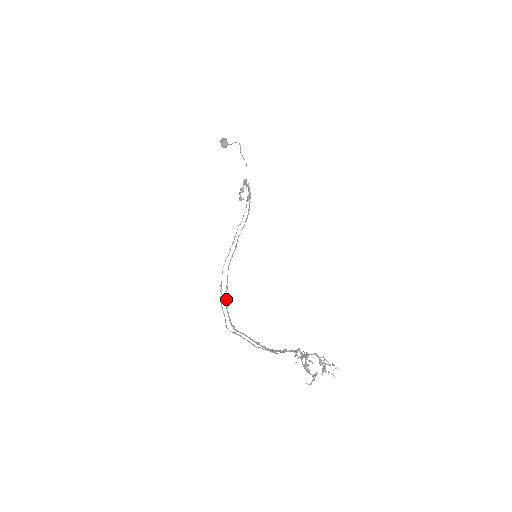
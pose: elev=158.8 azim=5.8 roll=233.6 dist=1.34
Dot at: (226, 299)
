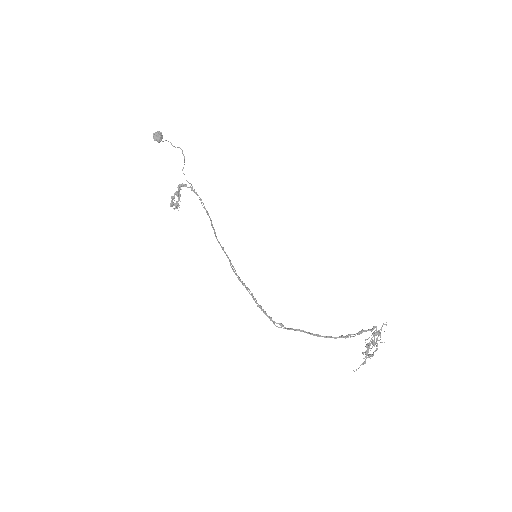
Dot at: (255, 298)
